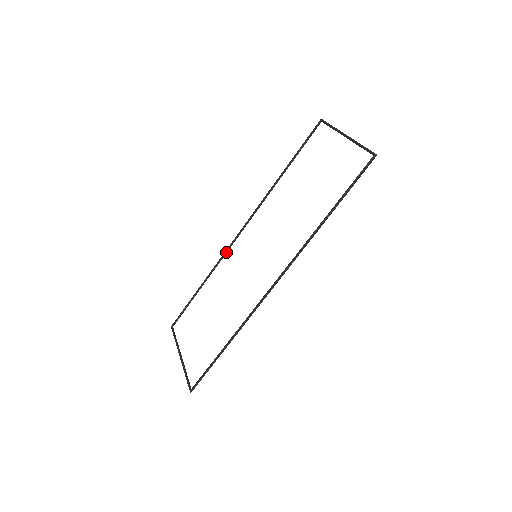
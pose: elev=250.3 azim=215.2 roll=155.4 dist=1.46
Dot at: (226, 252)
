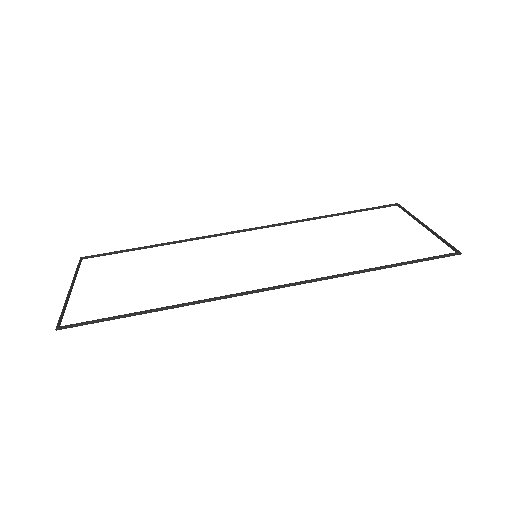
Dot at: (214, 235)
